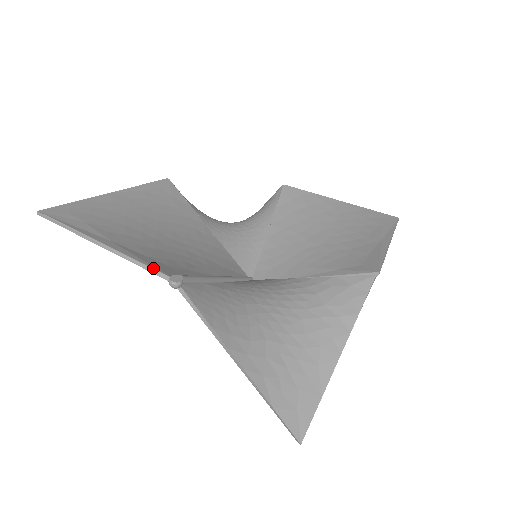
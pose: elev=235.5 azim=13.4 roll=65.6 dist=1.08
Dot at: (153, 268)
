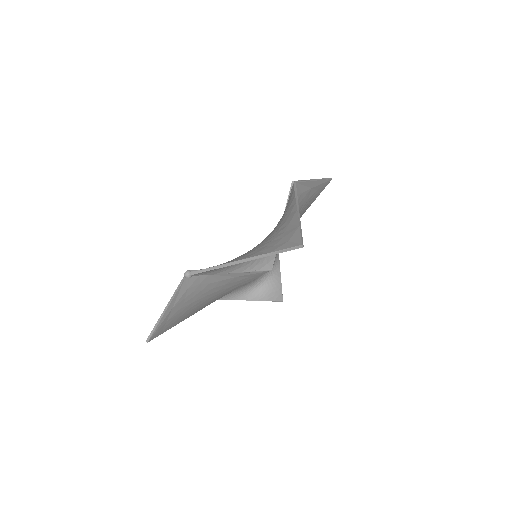
Dot at: (179, 284)
